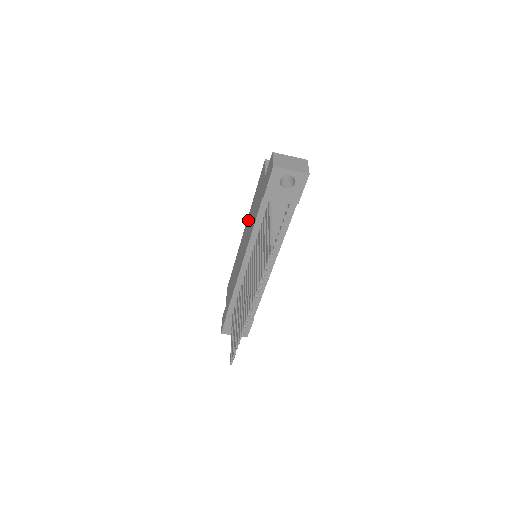
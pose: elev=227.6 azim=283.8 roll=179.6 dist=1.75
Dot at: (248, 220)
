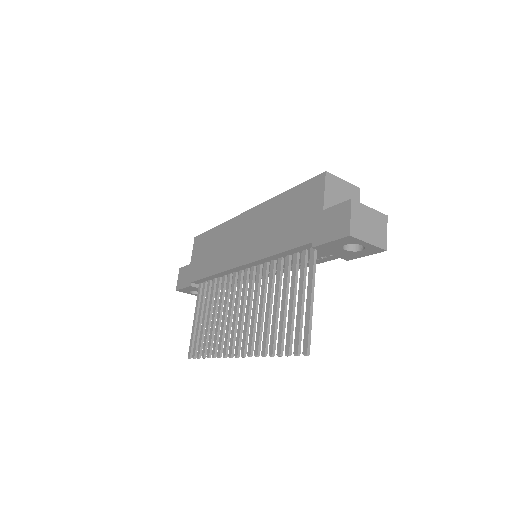
Dot at: (262, 213)
